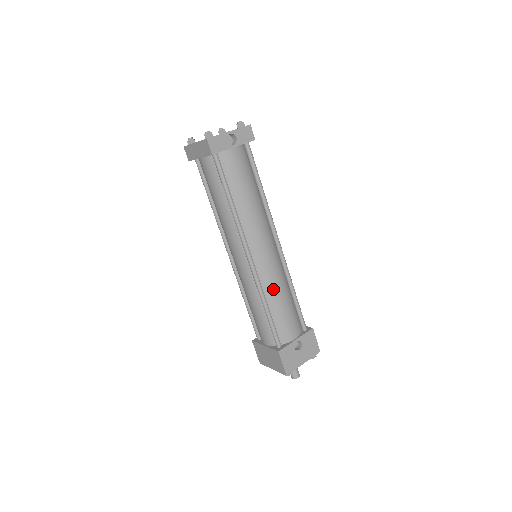
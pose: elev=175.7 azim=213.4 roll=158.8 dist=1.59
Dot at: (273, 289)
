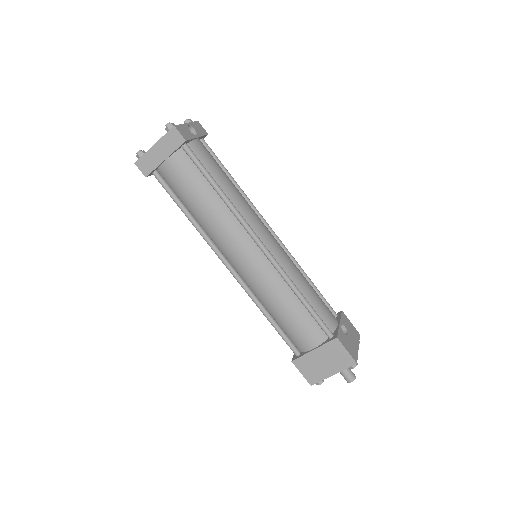
Dot at: (295, 274)
